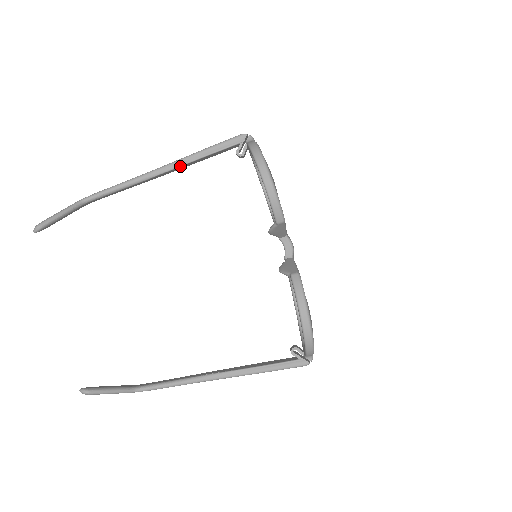
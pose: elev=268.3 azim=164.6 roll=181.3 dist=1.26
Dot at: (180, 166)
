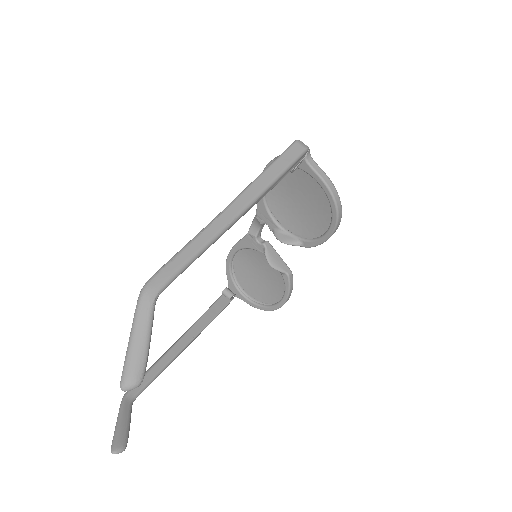
Dot at: occluded
